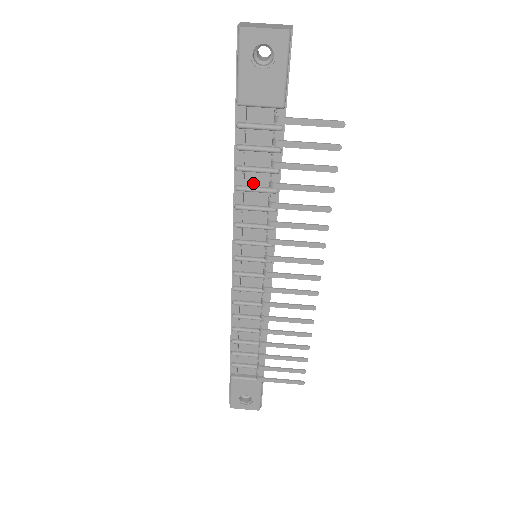
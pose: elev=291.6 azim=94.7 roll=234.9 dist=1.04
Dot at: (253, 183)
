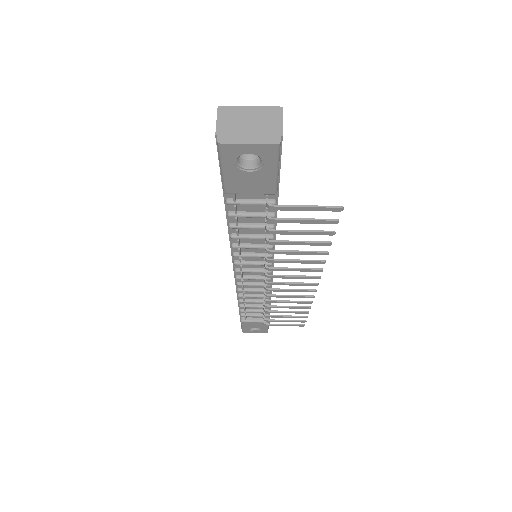
Dot at: (248, 232)
